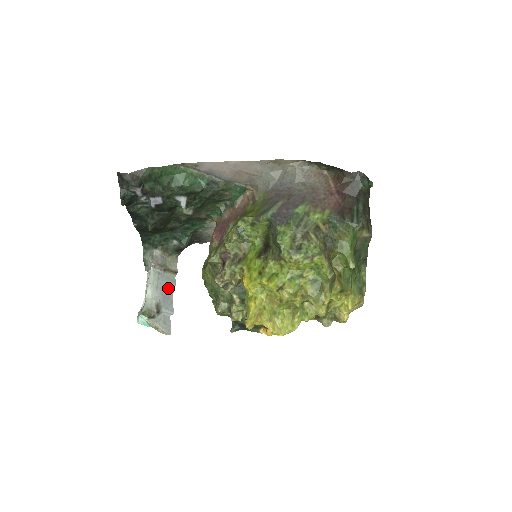
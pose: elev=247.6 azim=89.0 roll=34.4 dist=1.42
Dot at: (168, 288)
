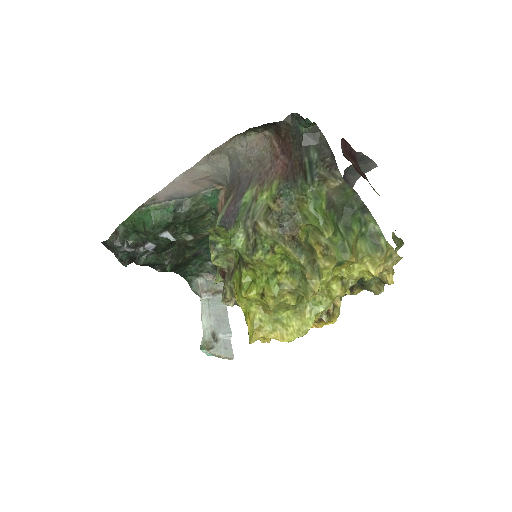
Dot at: (221, 311)
